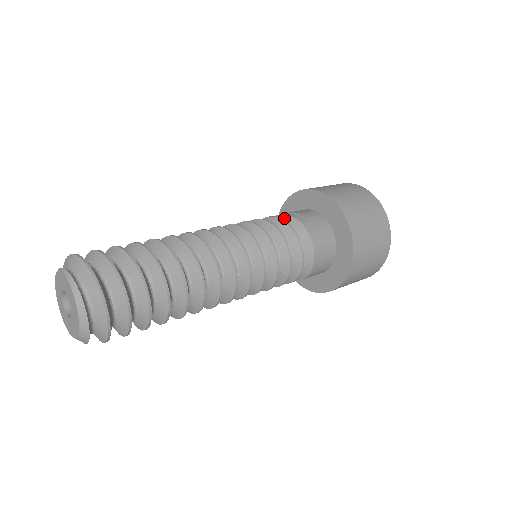
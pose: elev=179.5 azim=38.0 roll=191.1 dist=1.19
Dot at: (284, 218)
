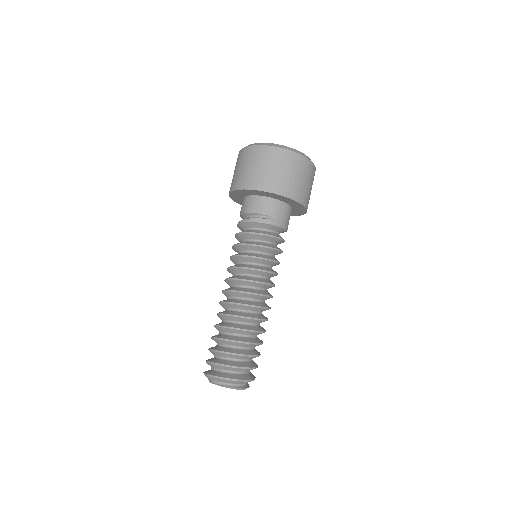
Dot at: (264, 226)
